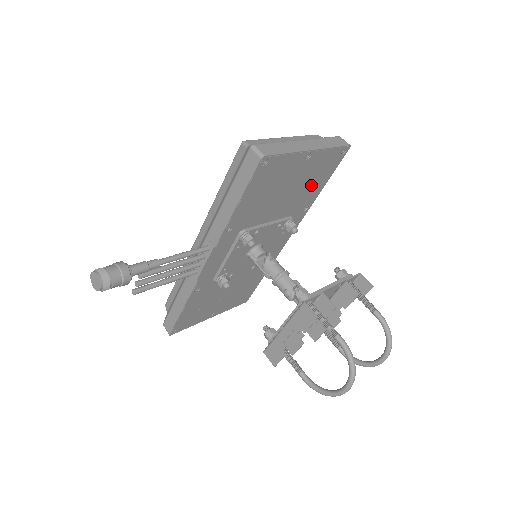
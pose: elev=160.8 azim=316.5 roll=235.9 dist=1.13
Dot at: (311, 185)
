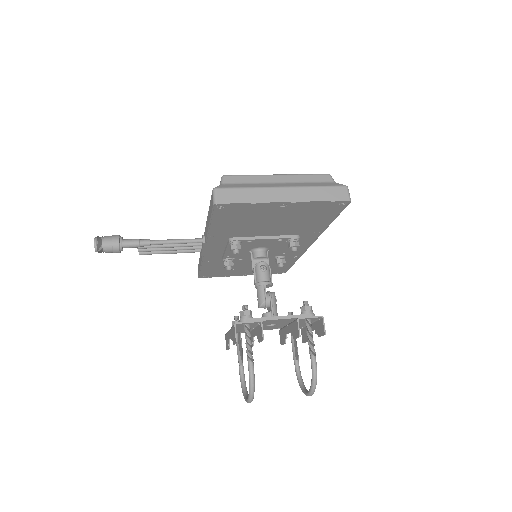
Dot at: (309, 220)
